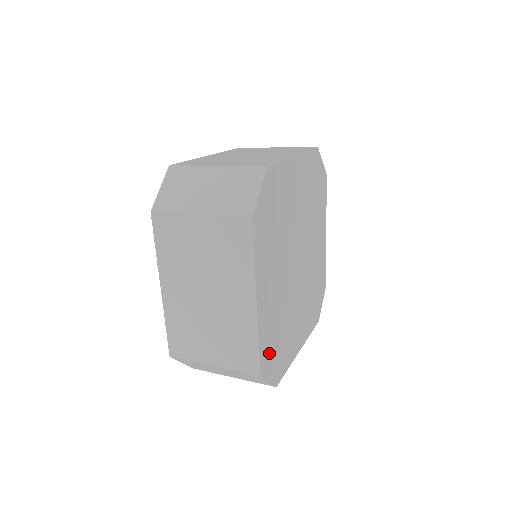
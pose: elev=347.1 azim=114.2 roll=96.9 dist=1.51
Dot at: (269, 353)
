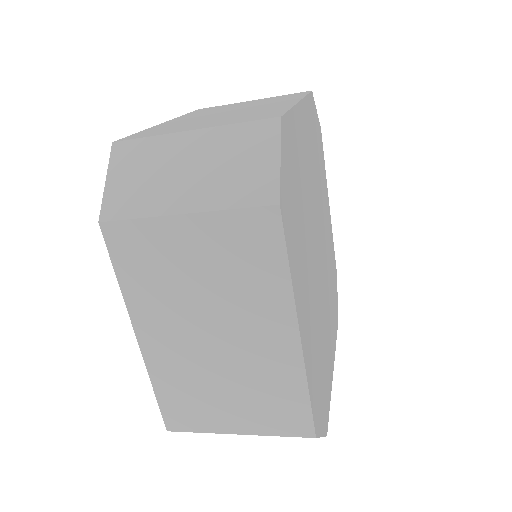
Dot at: (317, 397)
